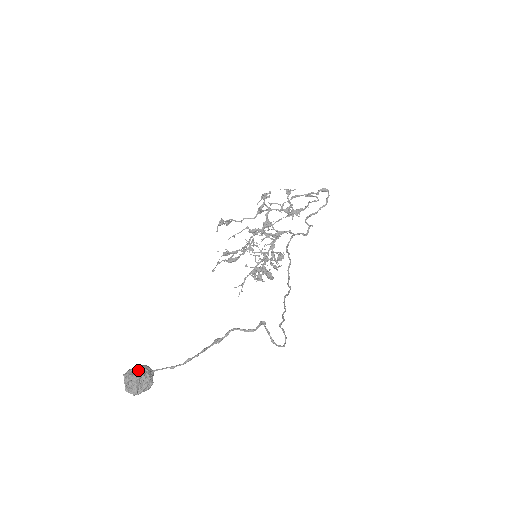
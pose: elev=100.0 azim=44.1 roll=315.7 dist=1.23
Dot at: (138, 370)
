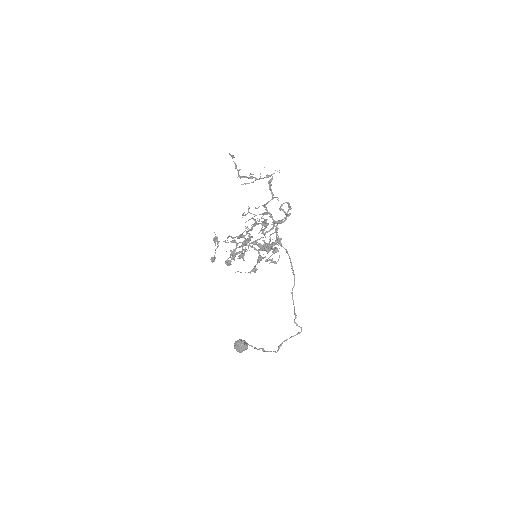
Dot at: (238, 349)
